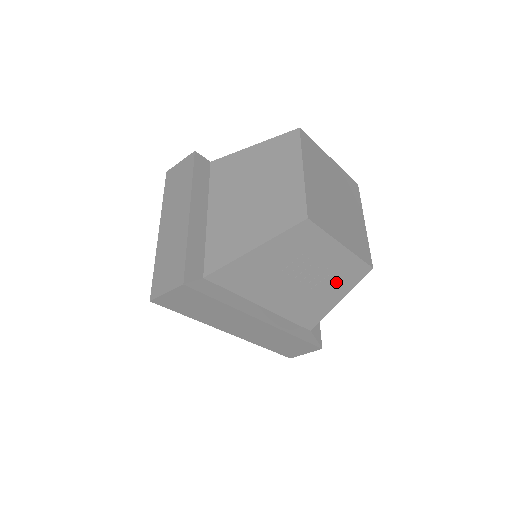
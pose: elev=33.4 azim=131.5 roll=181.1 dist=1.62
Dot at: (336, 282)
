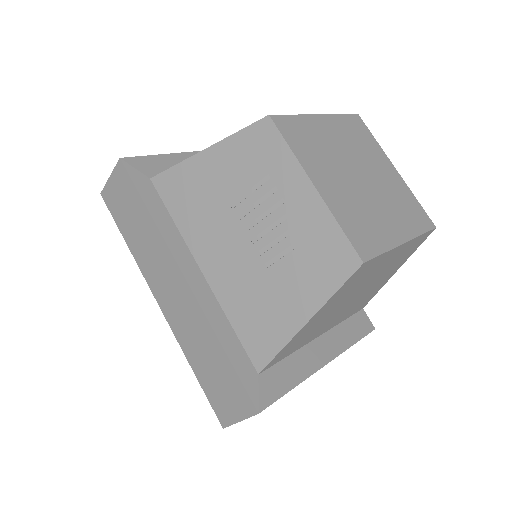
Dot at: (302, 268)
